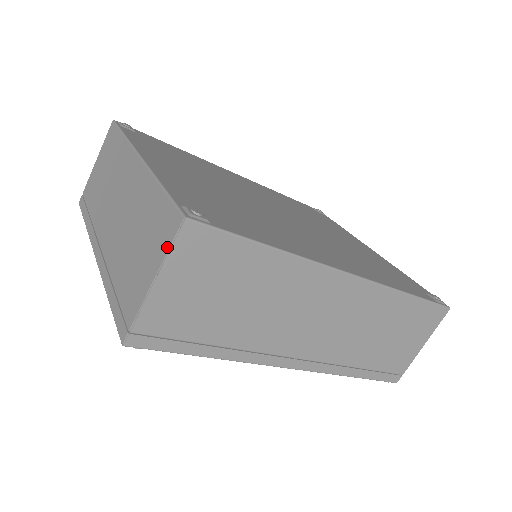
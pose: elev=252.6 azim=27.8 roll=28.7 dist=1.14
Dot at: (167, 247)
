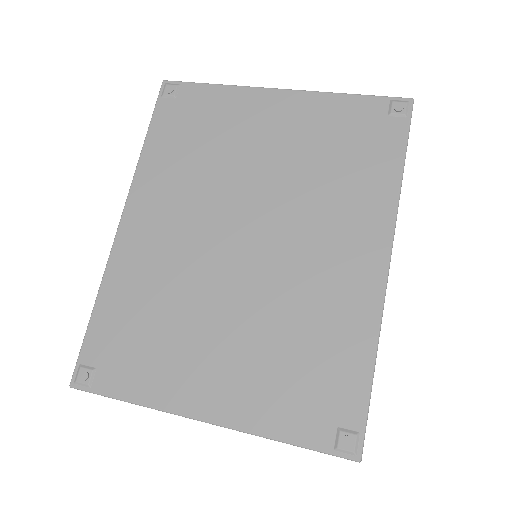
Dot at: occluded
